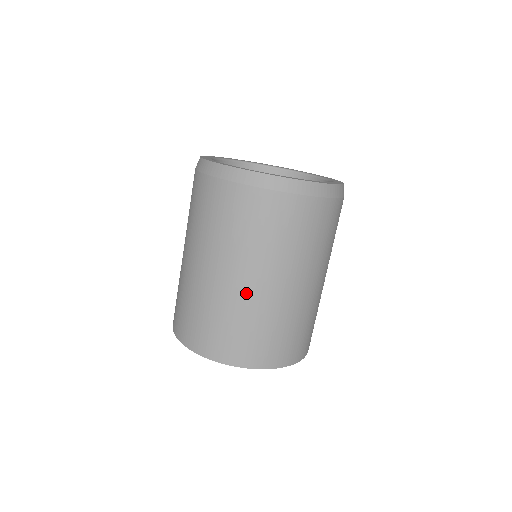
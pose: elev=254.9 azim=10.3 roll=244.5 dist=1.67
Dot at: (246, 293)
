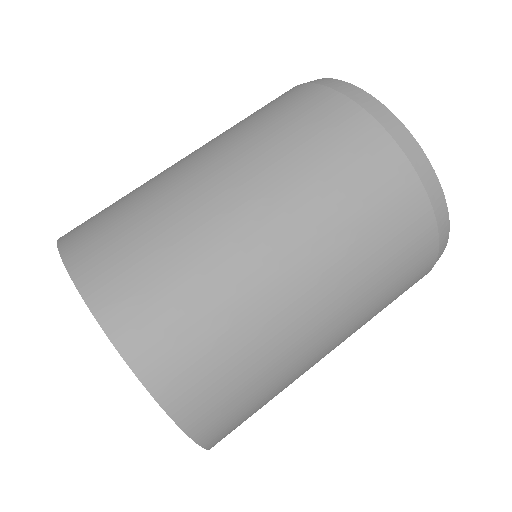
Dot at: occluded
